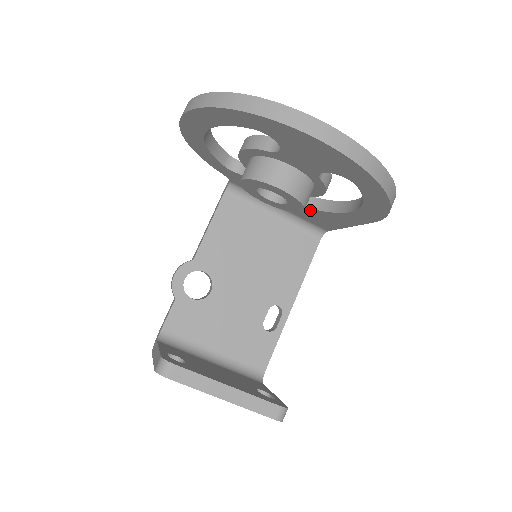
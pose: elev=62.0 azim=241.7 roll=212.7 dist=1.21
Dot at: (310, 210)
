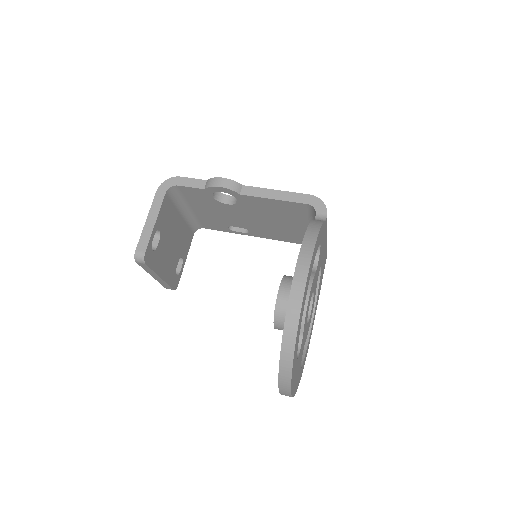
Dot at: occluded
